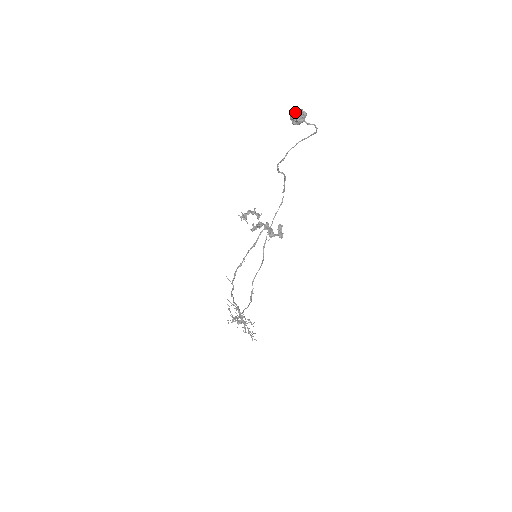
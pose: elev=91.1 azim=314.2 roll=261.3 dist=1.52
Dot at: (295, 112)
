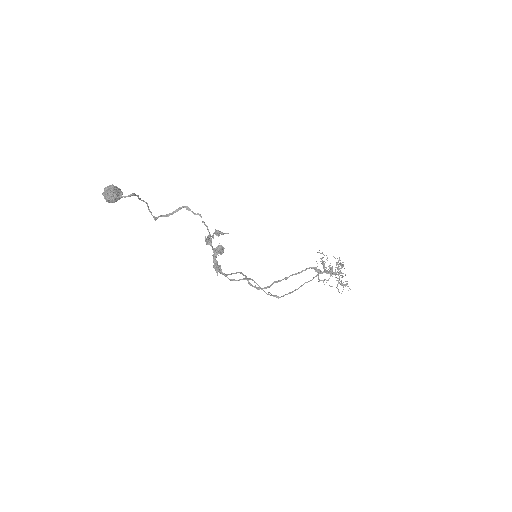
Dot at: occluded
